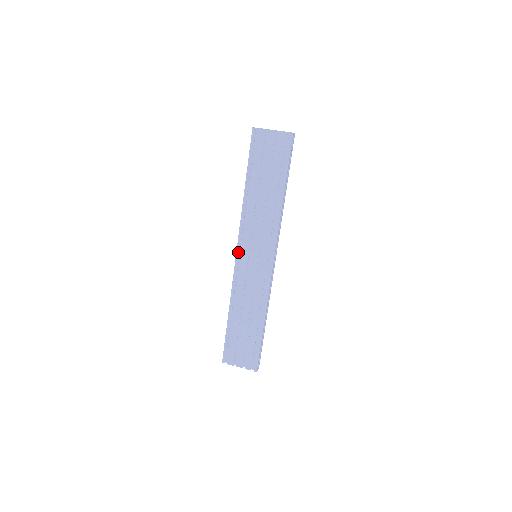
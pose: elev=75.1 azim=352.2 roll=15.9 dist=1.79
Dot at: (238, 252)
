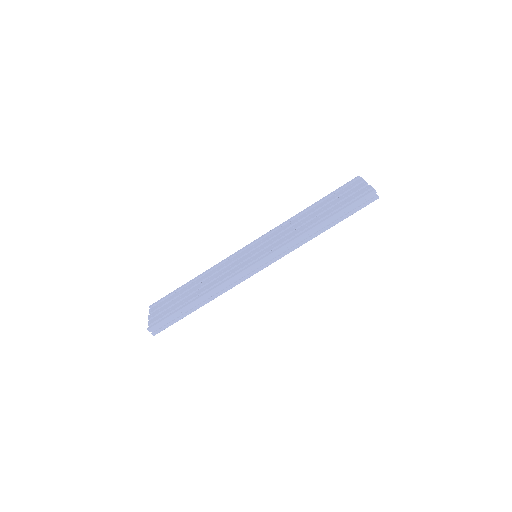
Dot at: (252, 243)
